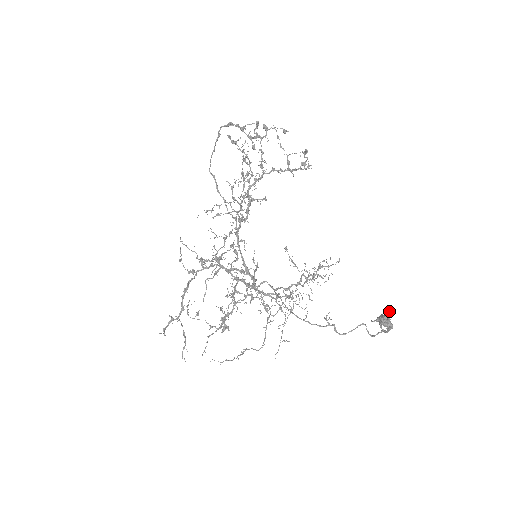
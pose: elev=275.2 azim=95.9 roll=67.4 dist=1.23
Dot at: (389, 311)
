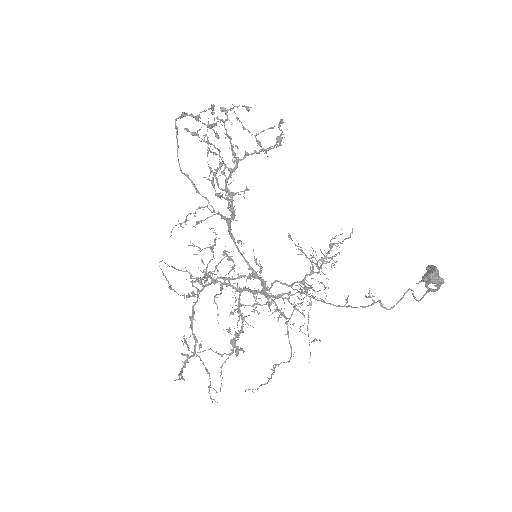
Dot at: (434, 266)
